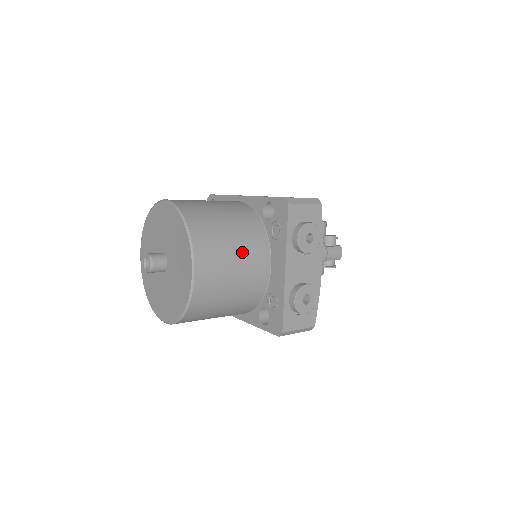
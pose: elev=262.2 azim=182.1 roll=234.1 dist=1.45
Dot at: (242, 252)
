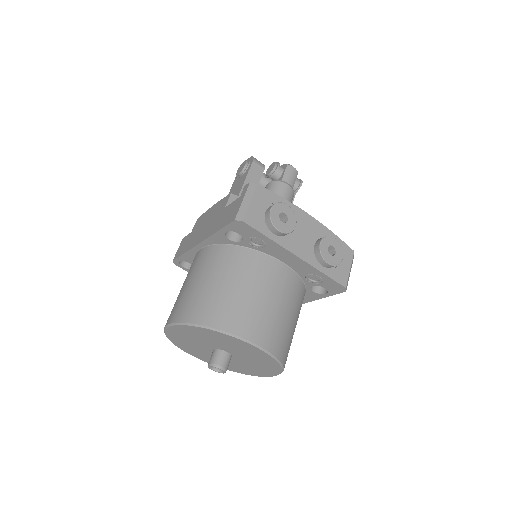
Dot at: (259, 286)
